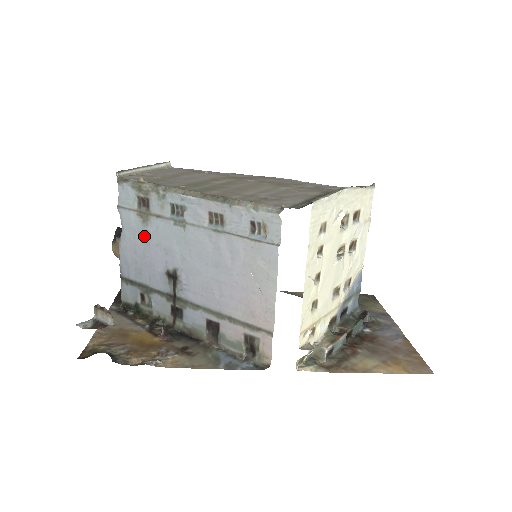
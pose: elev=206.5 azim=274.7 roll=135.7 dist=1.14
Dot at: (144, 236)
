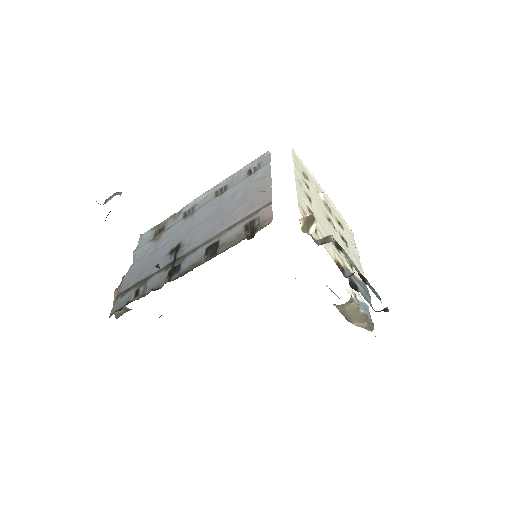
Dot at: (154, 248)
